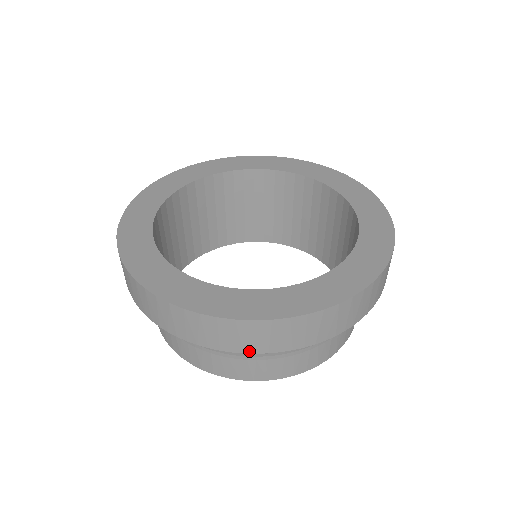
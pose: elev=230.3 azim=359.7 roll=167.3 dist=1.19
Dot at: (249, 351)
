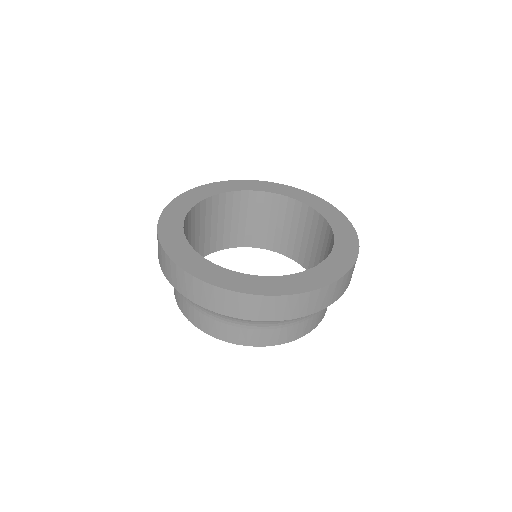
Dot at: (190, 298)
